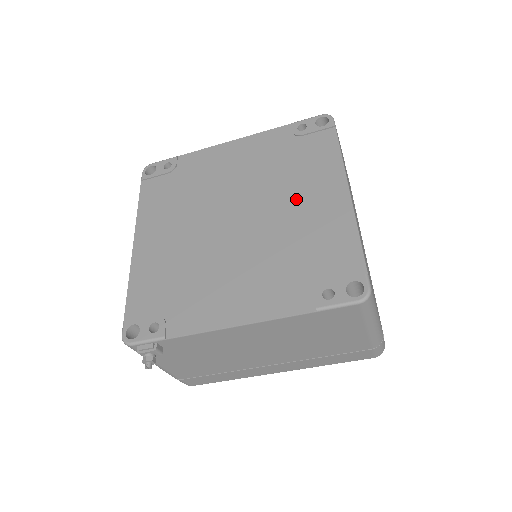
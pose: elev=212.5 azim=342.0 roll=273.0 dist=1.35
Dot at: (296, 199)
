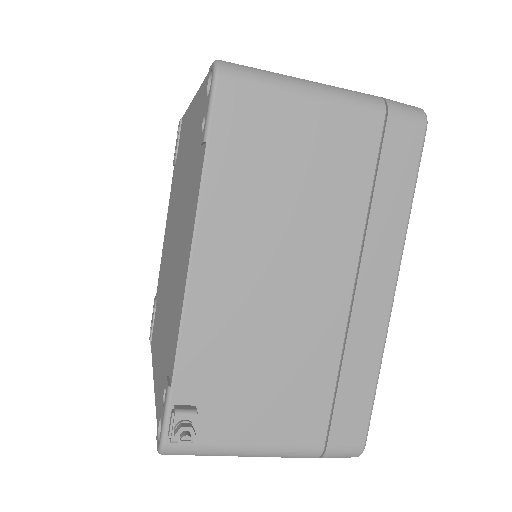
Dot at: (183, 165)
